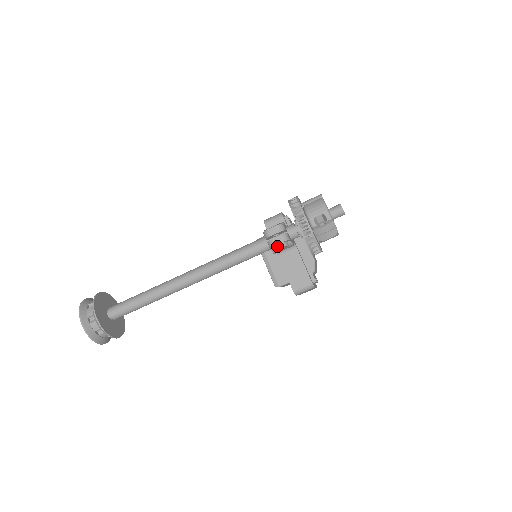
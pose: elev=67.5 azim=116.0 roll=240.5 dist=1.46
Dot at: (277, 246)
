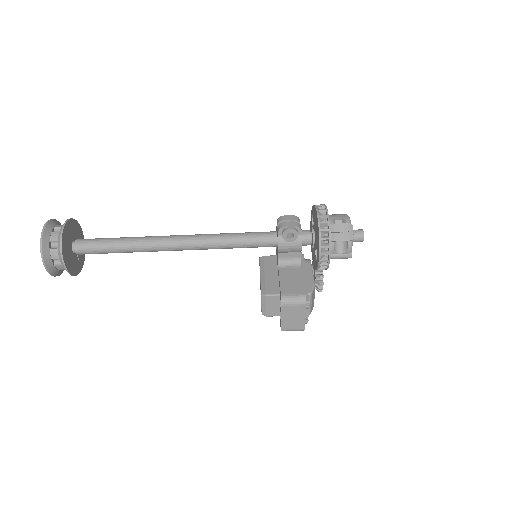
Dot at: (287, 227)
